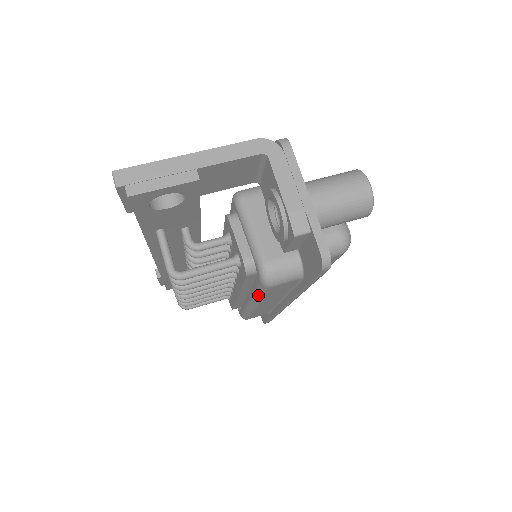
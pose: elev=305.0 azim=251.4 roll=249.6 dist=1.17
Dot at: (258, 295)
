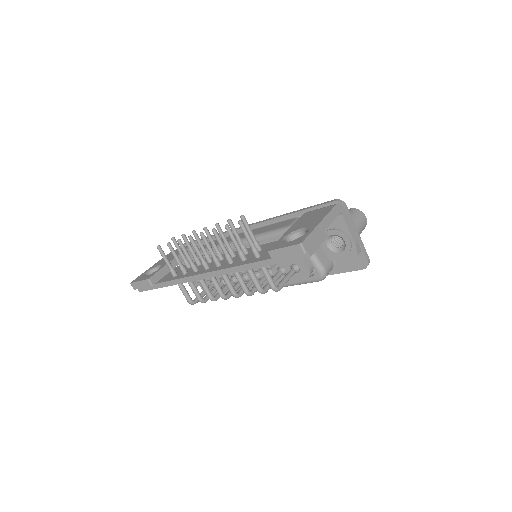
Dot at: occluded
